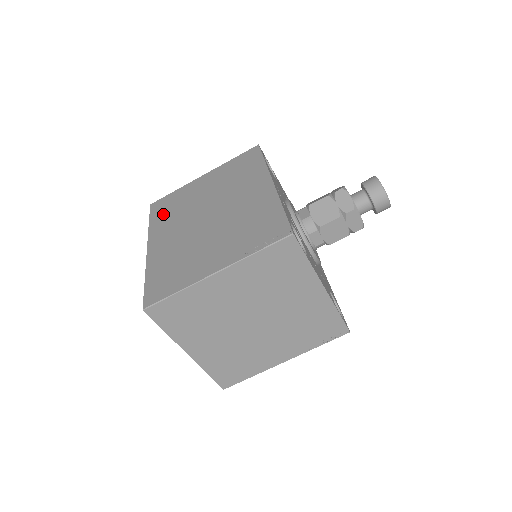
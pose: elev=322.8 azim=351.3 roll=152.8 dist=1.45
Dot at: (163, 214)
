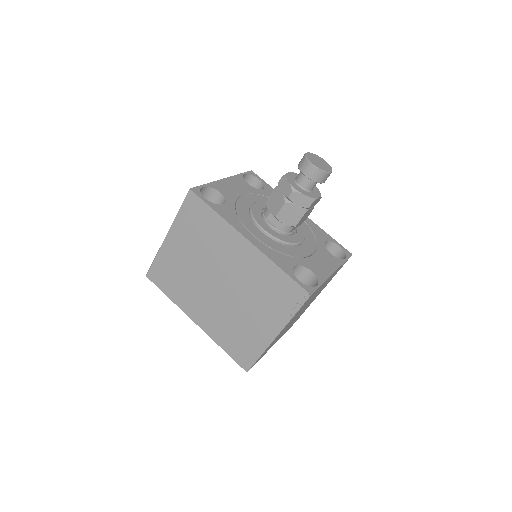
Dot at: (172, 287)
